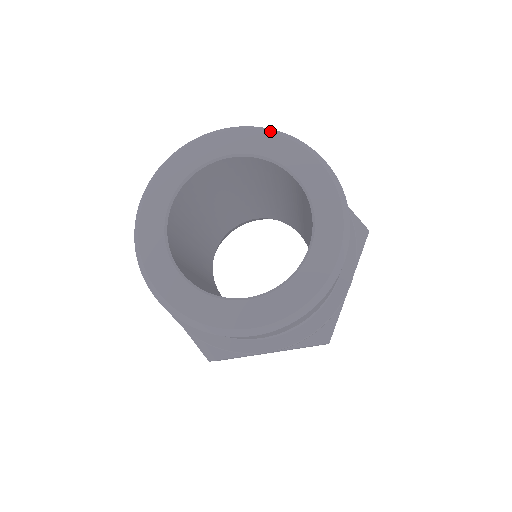
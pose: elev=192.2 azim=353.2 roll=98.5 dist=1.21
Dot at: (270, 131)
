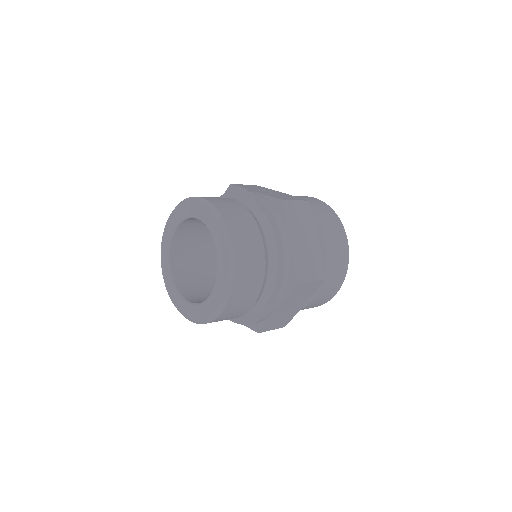
Dot at: (215, 214)
